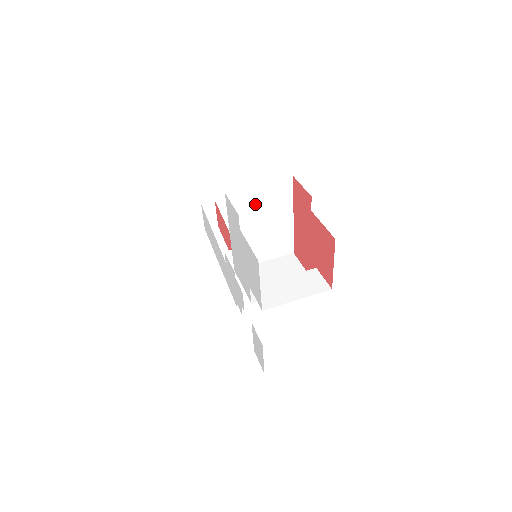
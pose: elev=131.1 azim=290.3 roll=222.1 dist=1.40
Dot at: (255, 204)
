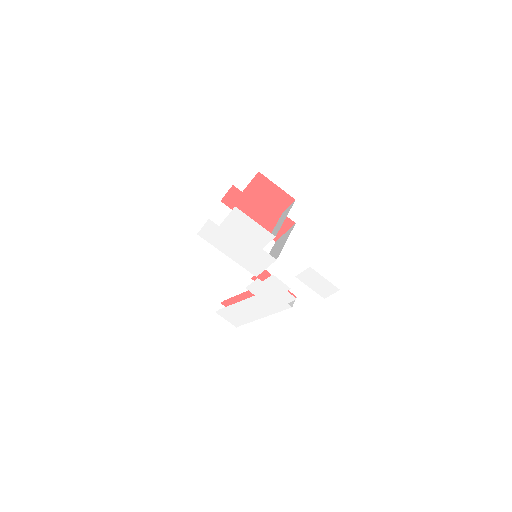
Dot at: occluded
